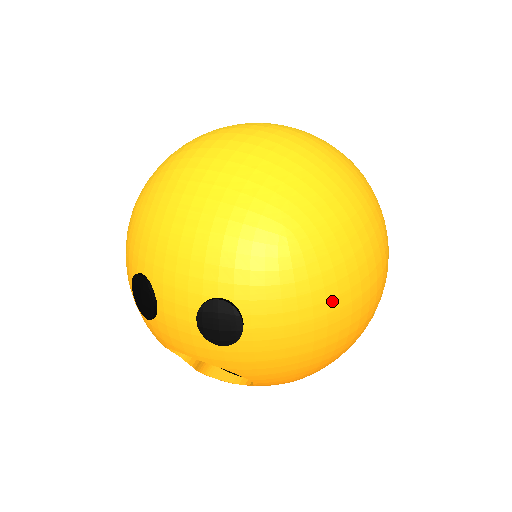
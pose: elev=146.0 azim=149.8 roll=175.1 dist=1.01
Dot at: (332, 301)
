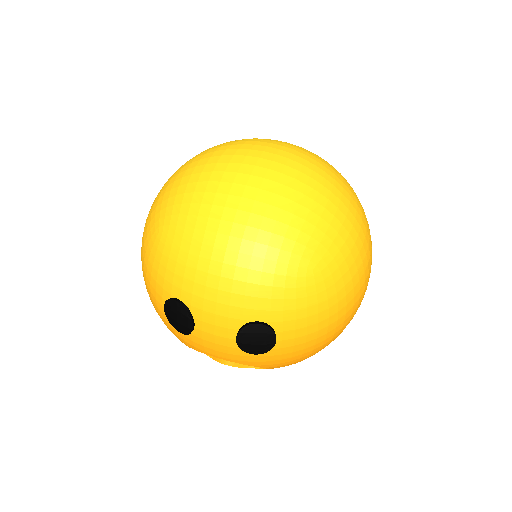
Dot at: (342, 310)
